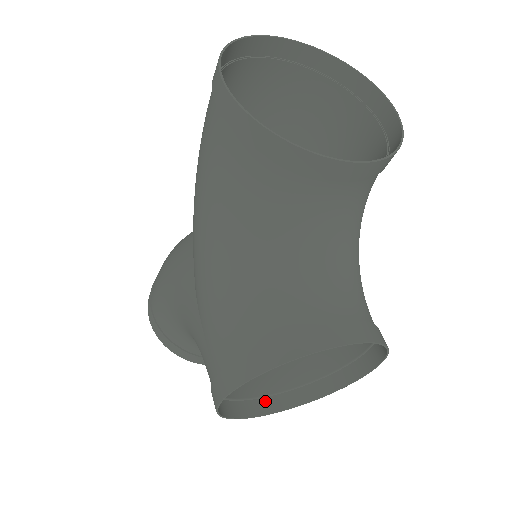
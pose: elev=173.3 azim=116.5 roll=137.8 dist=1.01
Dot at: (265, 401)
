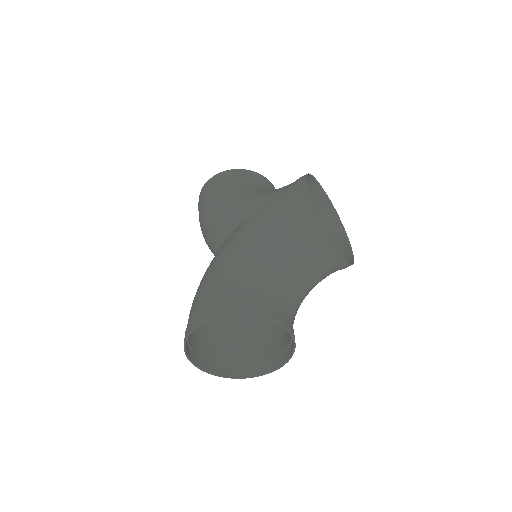
Dot at: (330, 255)
